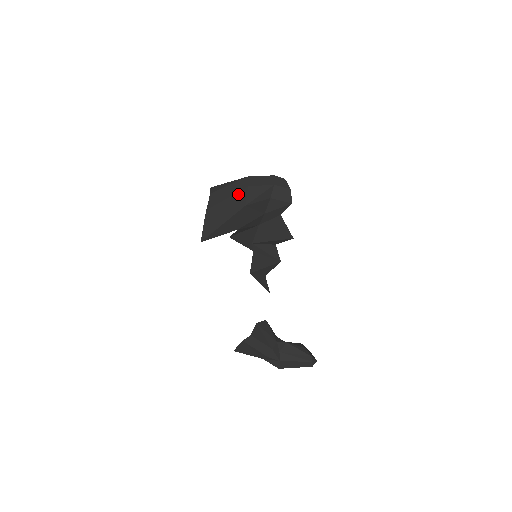
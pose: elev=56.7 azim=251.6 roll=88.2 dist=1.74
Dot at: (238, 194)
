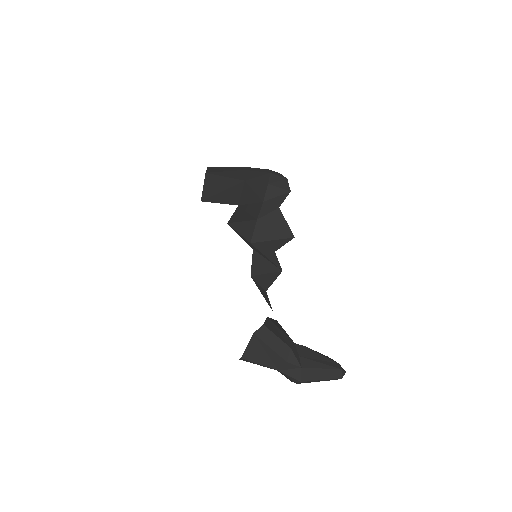
Dot at: (236, 172)
